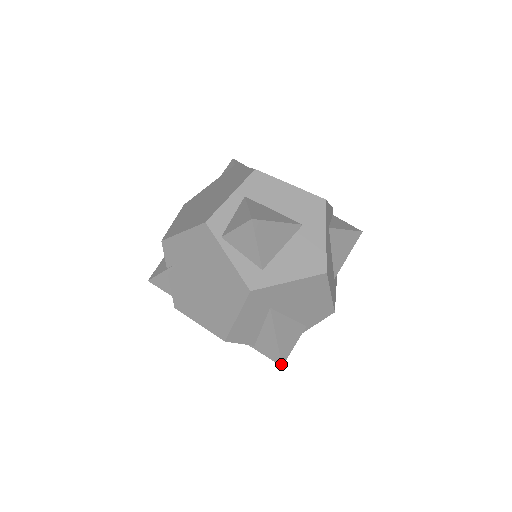
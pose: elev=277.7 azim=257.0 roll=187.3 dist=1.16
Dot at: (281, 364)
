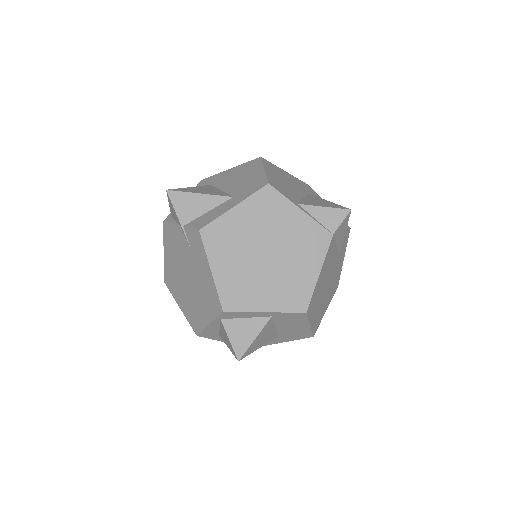
Dot at: occluded
